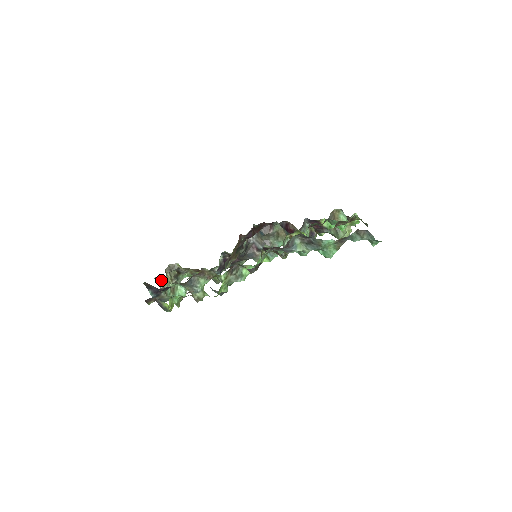
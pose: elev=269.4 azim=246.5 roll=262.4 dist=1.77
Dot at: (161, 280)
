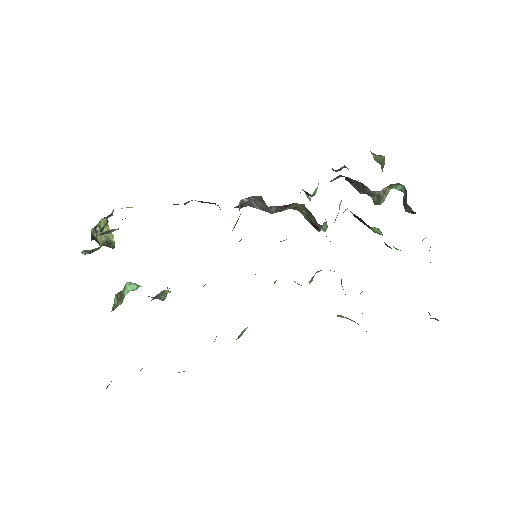
Dot at: (89, 250)
